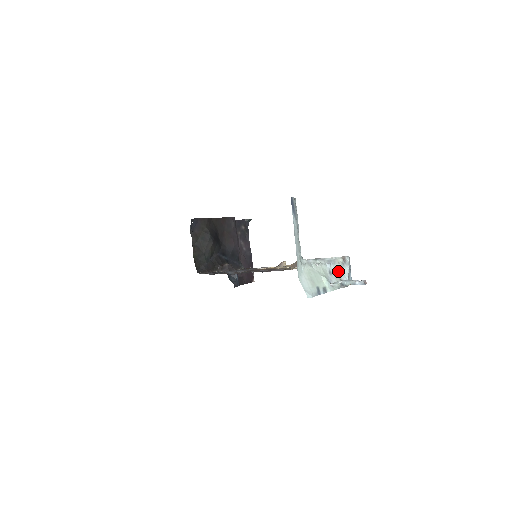
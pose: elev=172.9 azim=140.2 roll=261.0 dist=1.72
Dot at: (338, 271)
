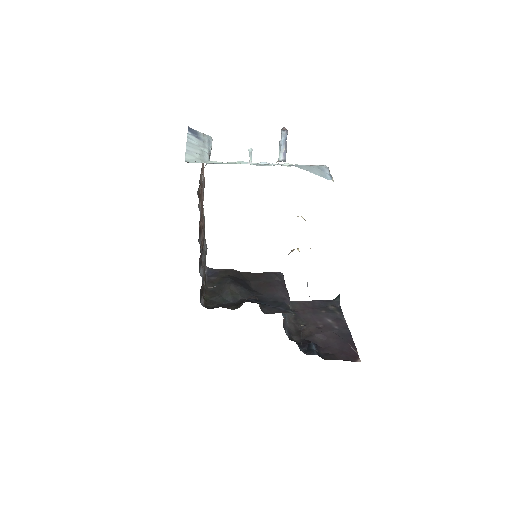
Dot at: occluded
